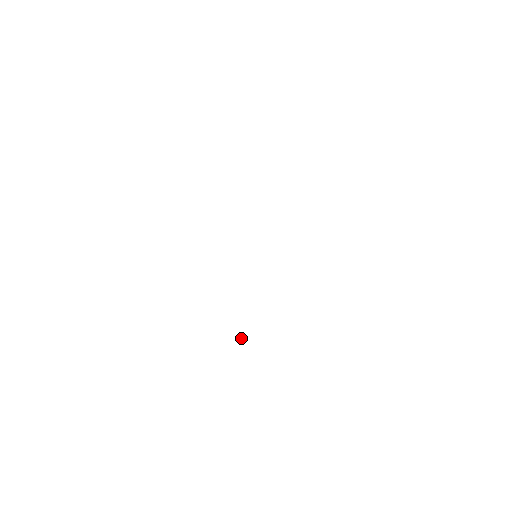
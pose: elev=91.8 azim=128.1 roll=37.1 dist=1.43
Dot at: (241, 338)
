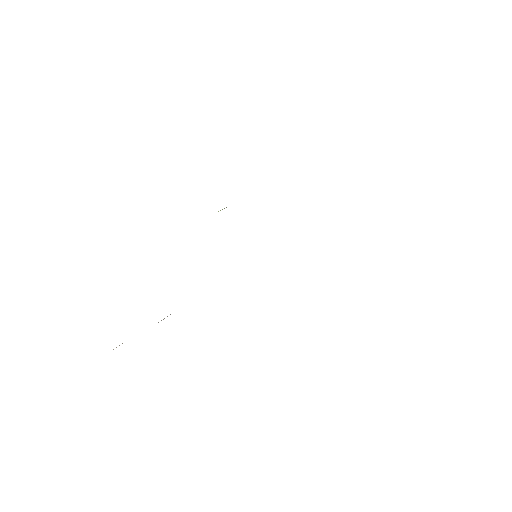
Dot at: occluded
